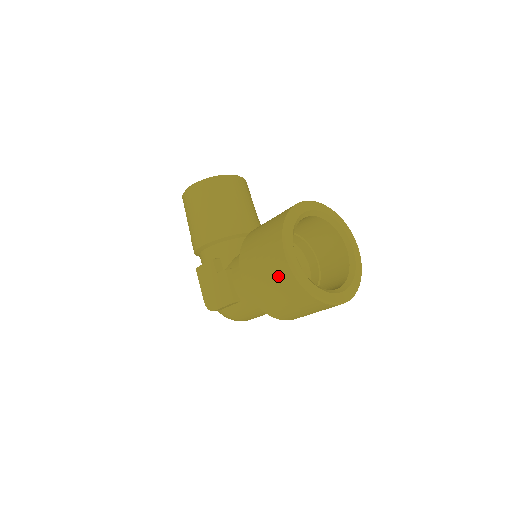
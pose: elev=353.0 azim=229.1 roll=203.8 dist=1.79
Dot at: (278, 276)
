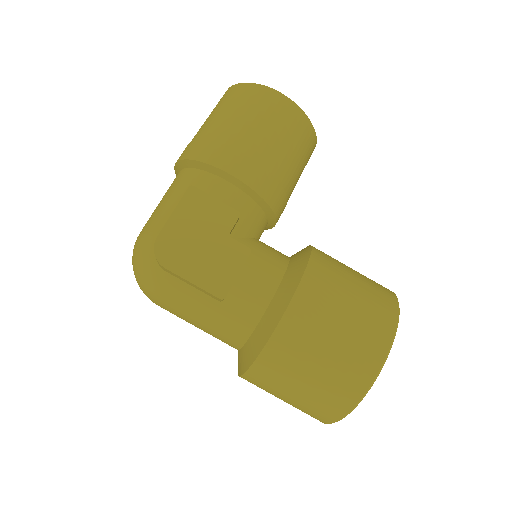
Dot at: (351, 361)
